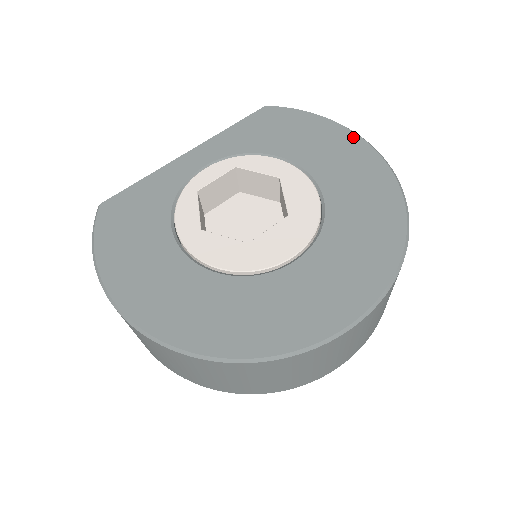
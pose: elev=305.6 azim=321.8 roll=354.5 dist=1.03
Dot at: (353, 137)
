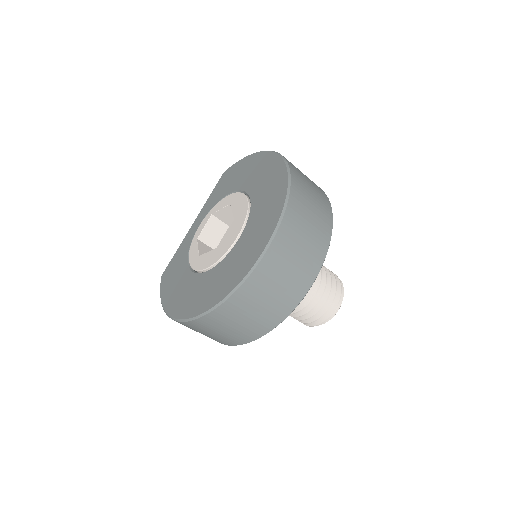
Dot at: (263, 154)
